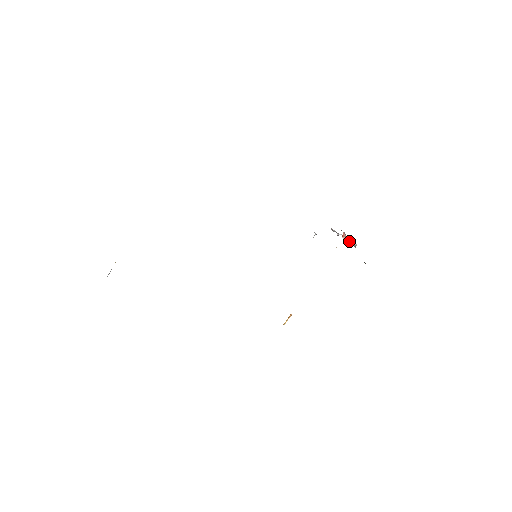
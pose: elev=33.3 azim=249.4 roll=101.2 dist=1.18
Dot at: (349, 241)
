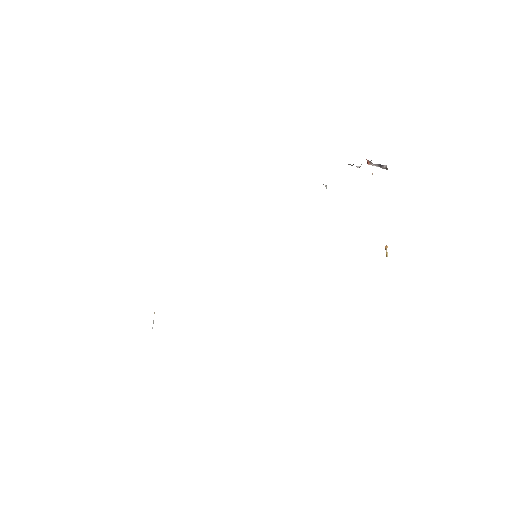
Dot at: (377, 165)
